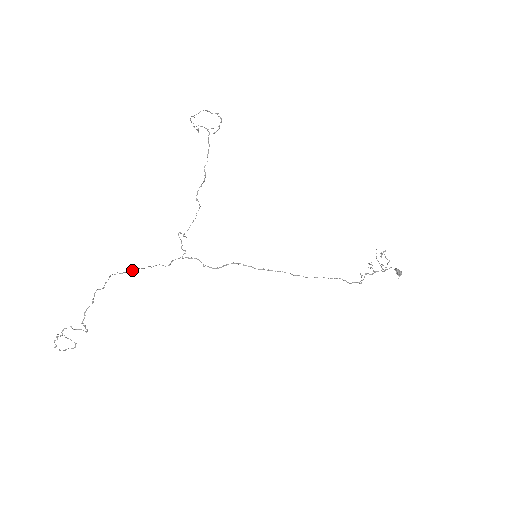
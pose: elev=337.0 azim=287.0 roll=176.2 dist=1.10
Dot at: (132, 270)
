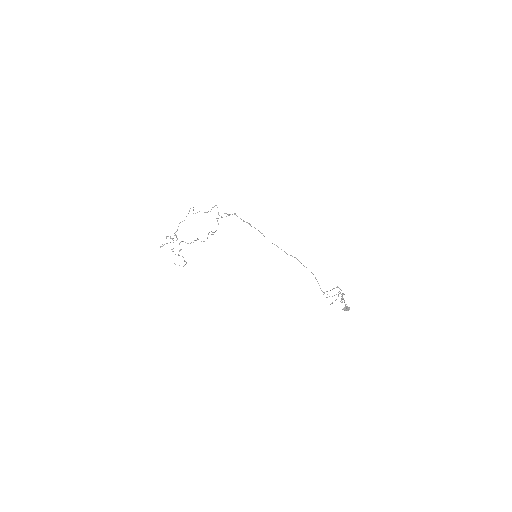
Dot at: occluded
